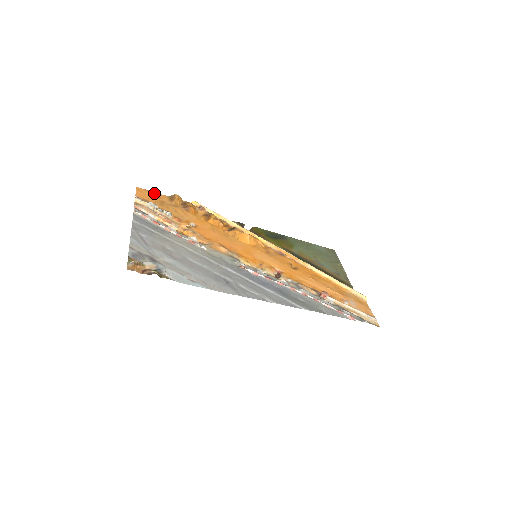
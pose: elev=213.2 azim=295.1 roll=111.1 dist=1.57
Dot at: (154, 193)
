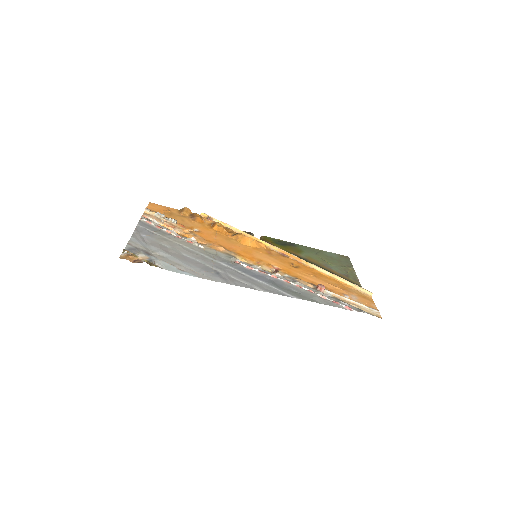
Dot at: (165, 207)
